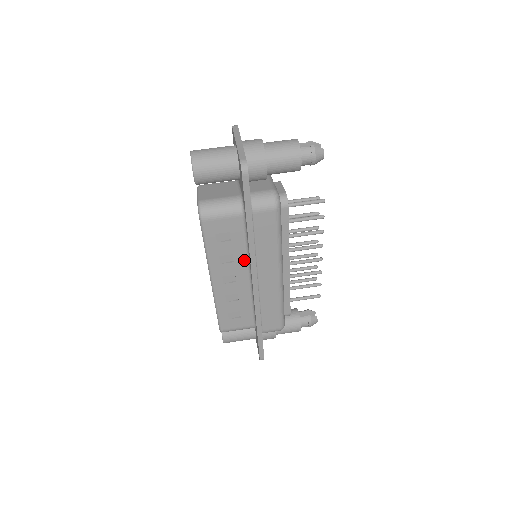
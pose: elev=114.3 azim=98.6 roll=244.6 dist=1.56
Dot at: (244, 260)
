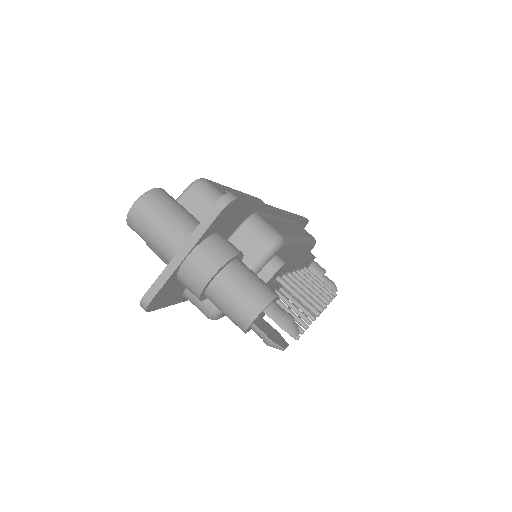
Dot at: occluded
